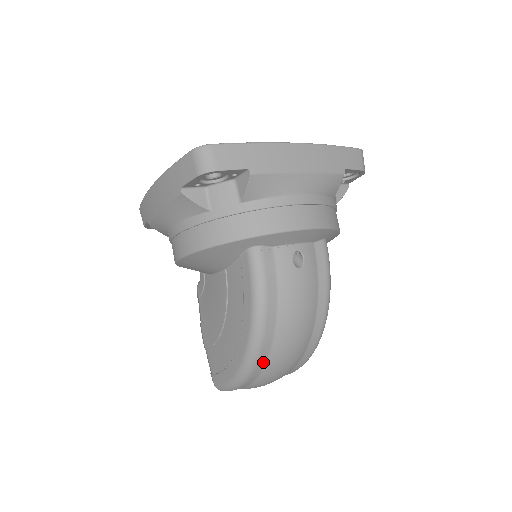
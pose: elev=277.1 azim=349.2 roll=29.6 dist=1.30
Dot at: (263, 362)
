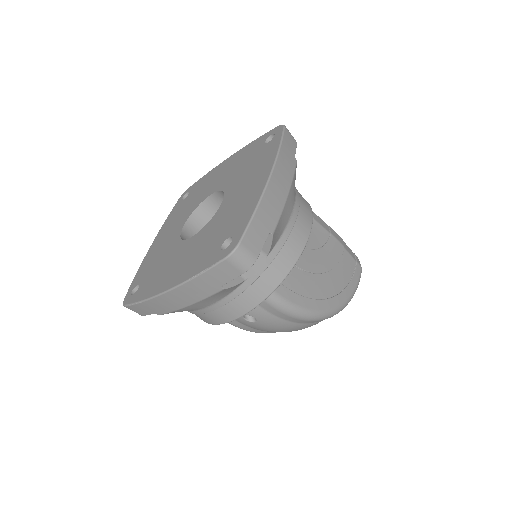
Dot at: occluded
